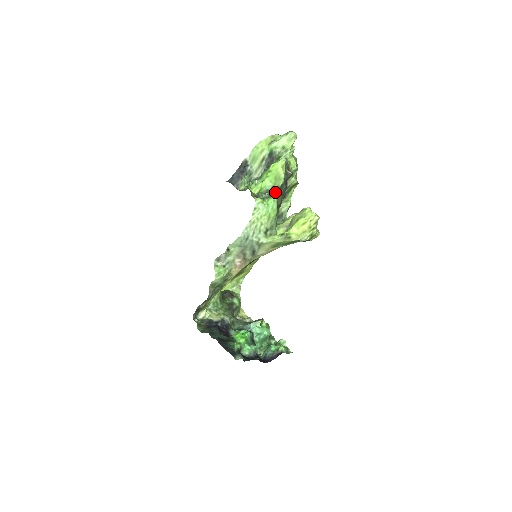
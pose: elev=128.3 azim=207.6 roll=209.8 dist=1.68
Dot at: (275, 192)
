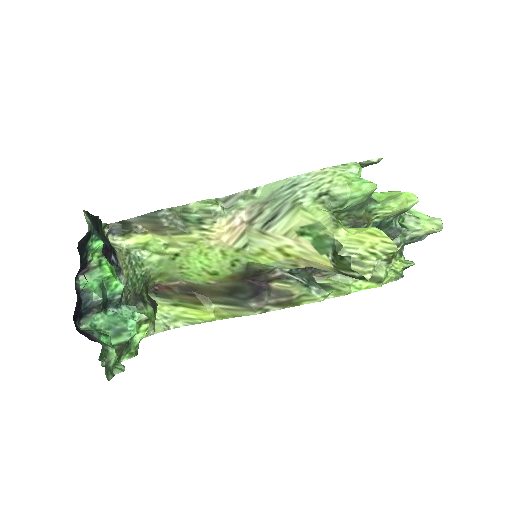
Dot at: (373, 202)
